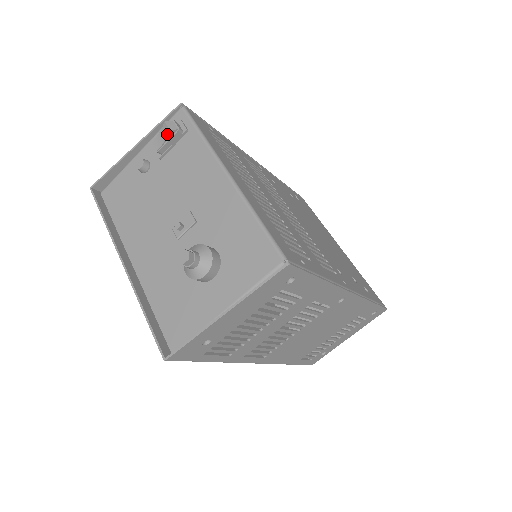
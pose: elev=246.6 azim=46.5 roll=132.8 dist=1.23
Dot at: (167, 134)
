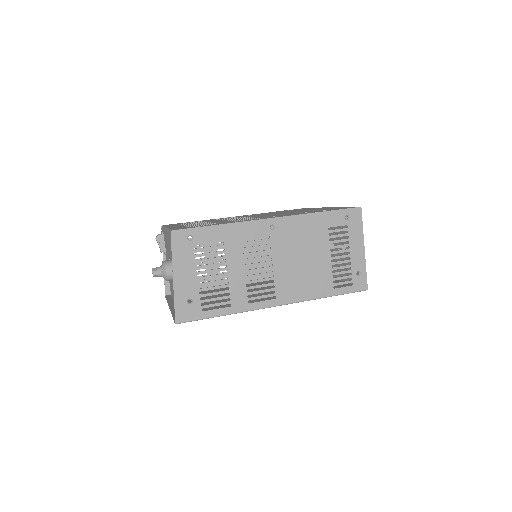
Dot at: (157, 241)
